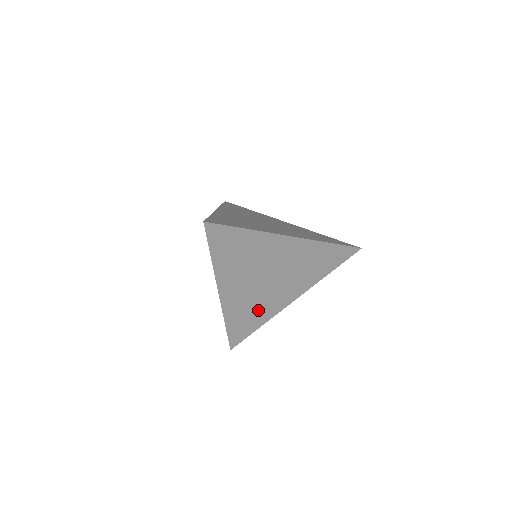
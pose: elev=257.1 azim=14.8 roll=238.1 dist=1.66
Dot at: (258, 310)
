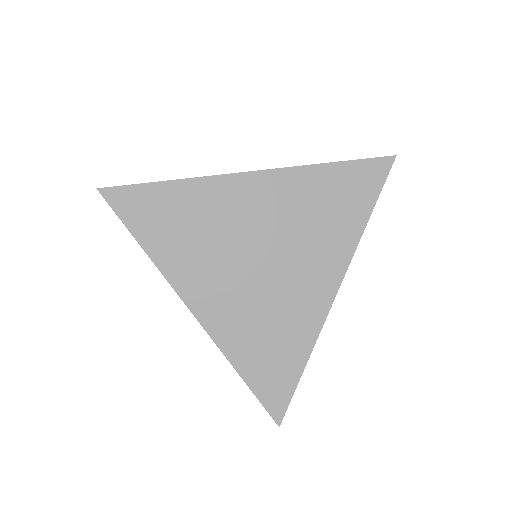
Dot at: (280, 327)
